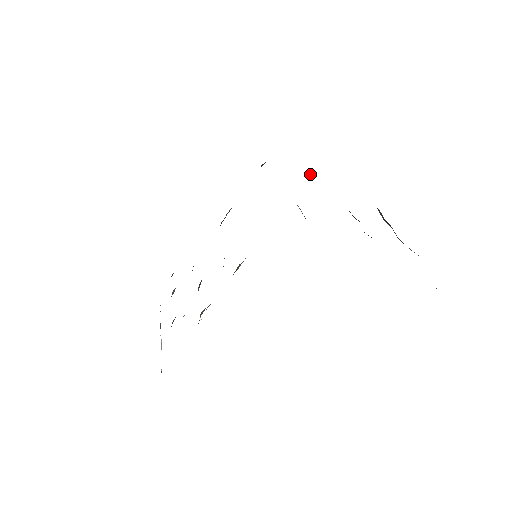
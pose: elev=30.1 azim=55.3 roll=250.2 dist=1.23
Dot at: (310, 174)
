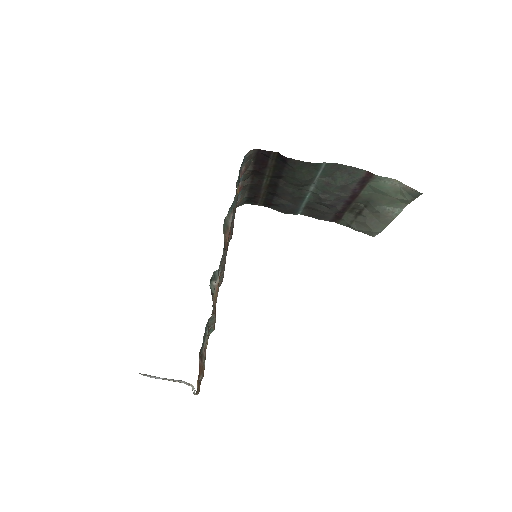
Dot at: (278, 201)
